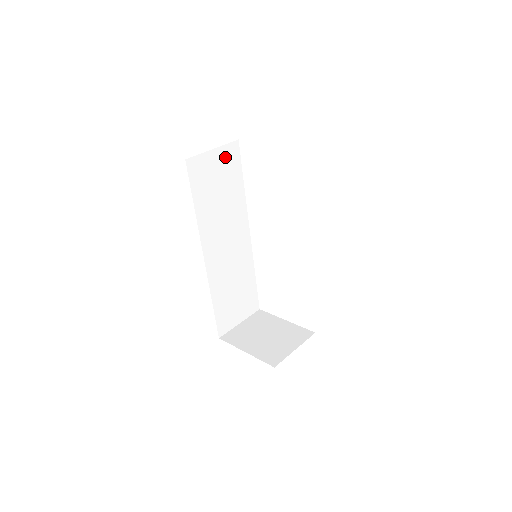
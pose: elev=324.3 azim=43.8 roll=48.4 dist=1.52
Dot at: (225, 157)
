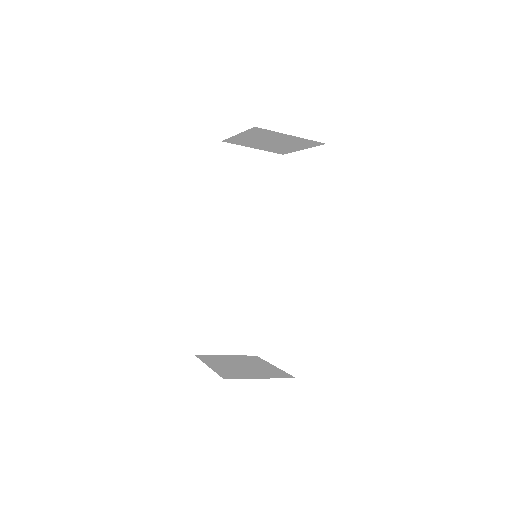
Dot at: (264, 163)
